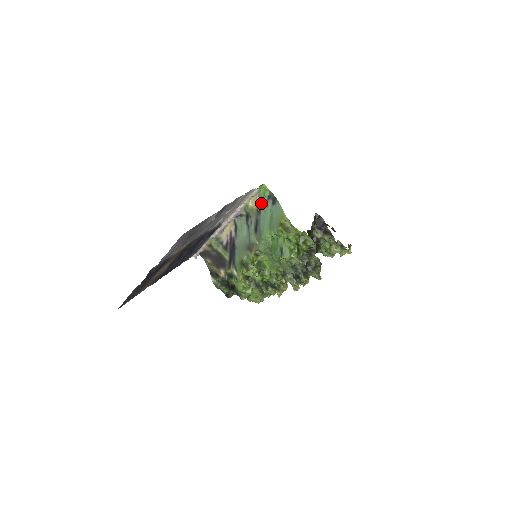
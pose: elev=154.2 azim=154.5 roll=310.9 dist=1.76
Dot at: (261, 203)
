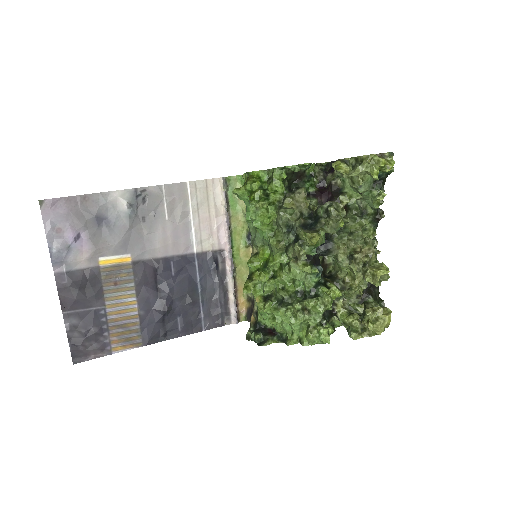
Dot at: occluded
